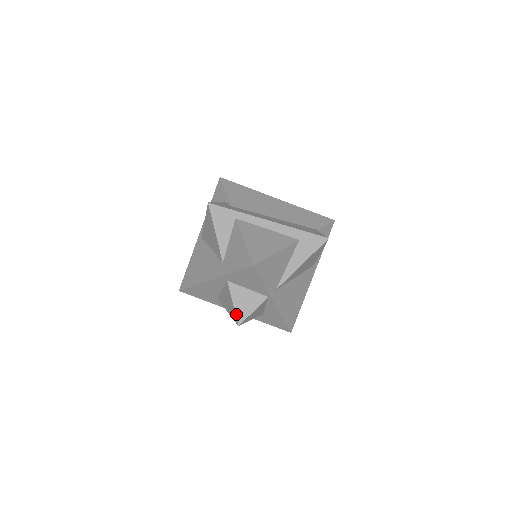
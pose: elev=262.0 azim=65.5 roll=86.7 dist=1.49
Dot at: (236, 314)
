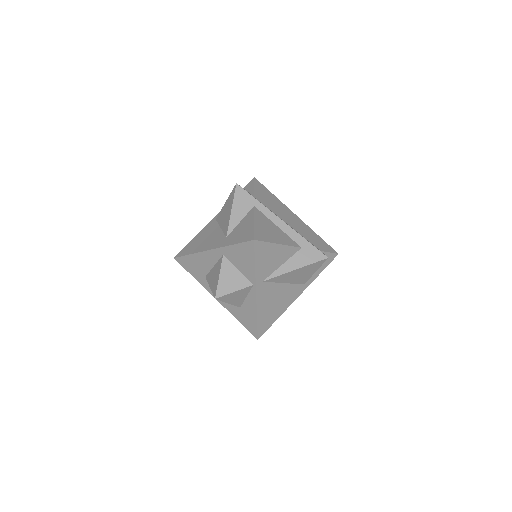
Dot at: (218, 287)
